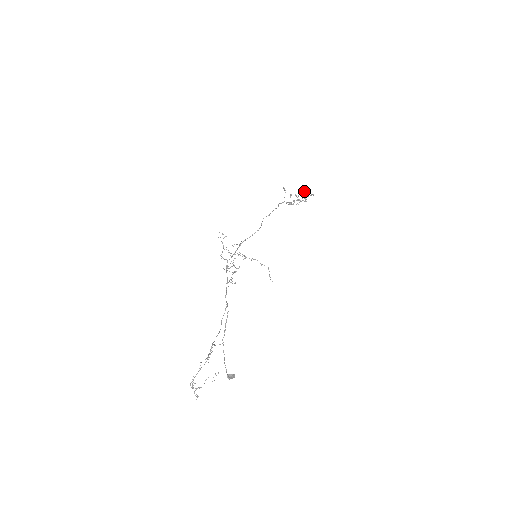
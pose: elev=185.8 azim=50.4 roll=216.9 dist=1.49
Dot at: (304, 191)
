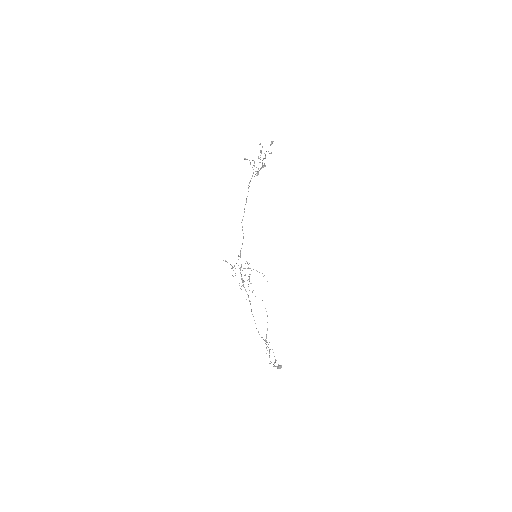
Dot at: occluded
